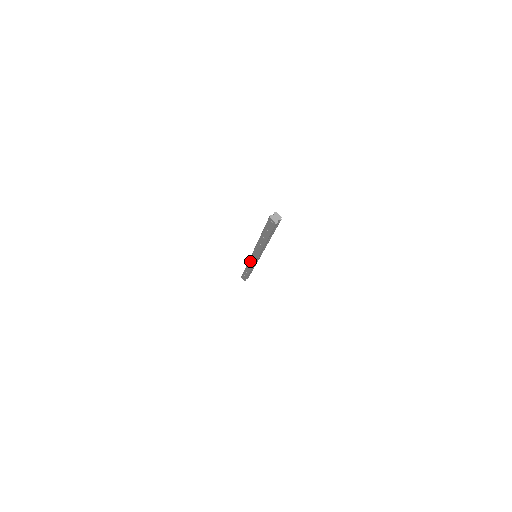
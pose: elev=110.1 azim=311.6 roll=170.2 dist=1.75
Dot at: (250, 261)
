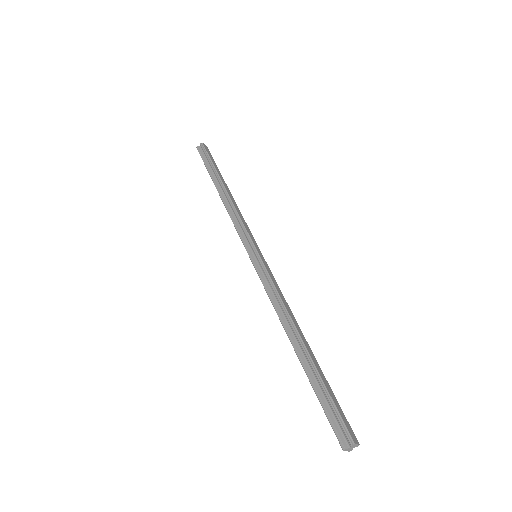
Dot at: (239, 235)
